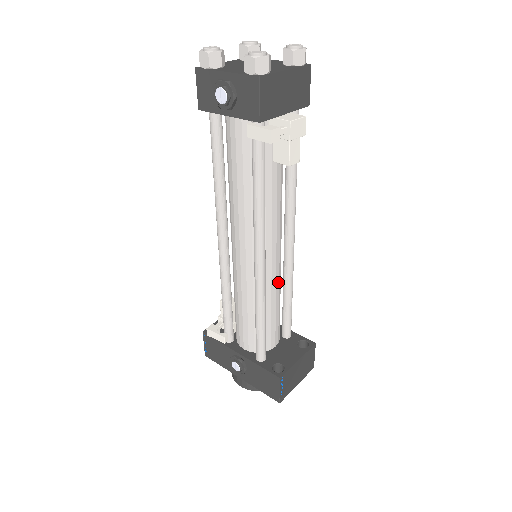
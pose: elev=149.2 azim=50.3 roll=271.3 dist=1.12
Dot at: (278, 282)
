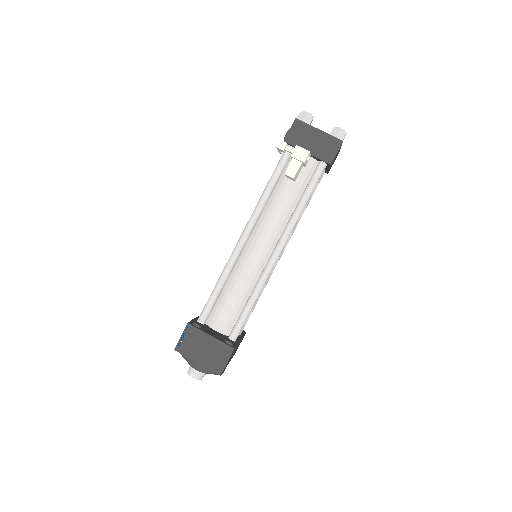
Dot at: (249, 275)
